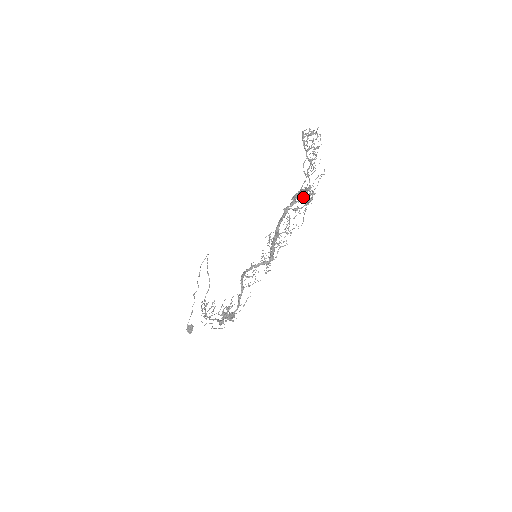
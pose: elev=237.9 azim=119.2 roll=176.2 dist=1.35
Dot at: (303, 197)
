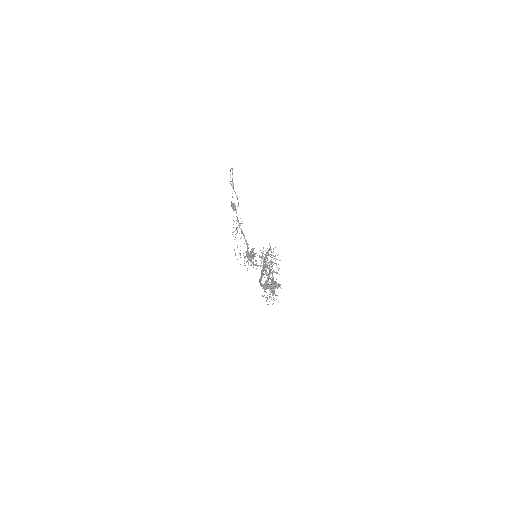
Dot at: occluded
